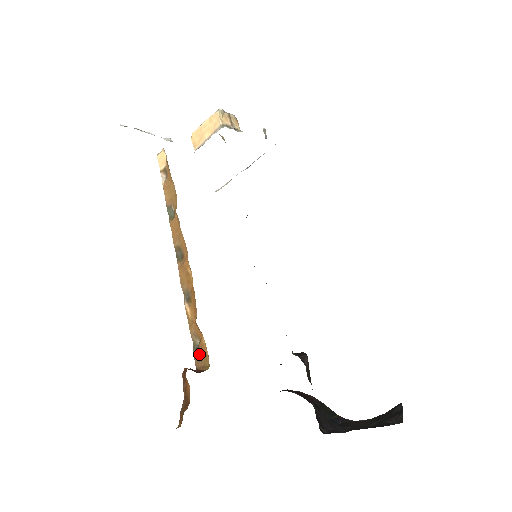
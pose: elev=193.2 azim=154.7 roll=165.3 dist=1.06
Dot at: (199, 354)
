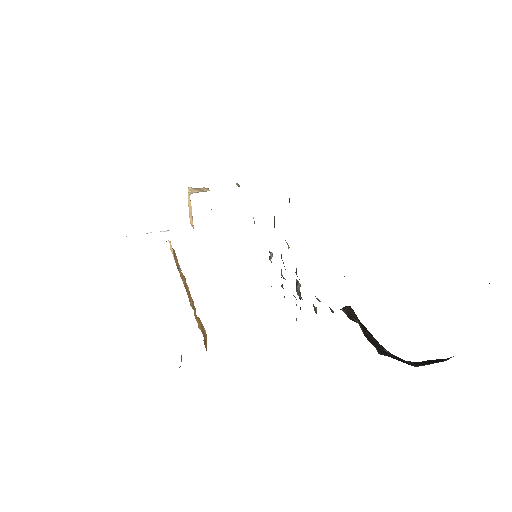
Dot at: (203, 336)
